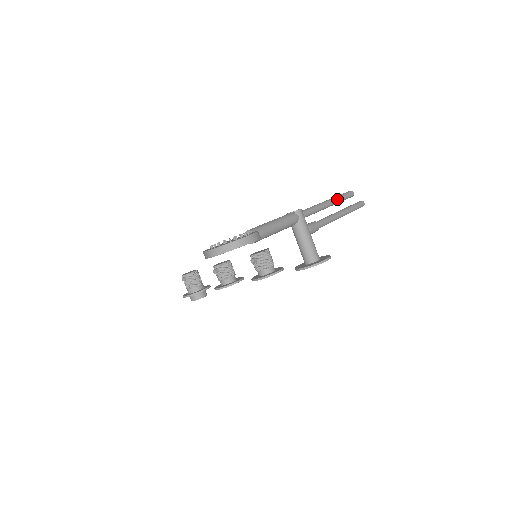
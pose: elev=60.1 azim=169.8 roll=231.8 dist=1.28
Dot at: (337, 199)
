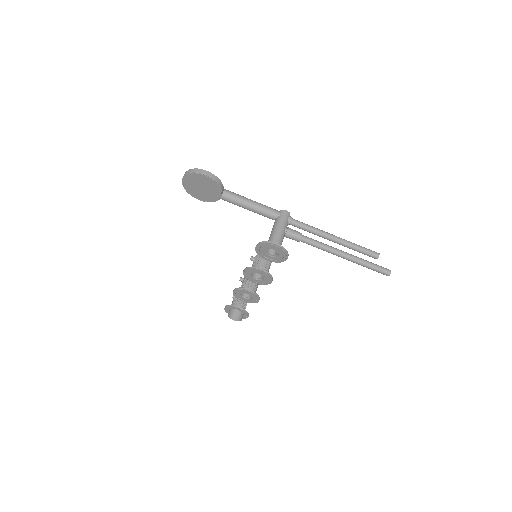
Dot at: (348, 241)
